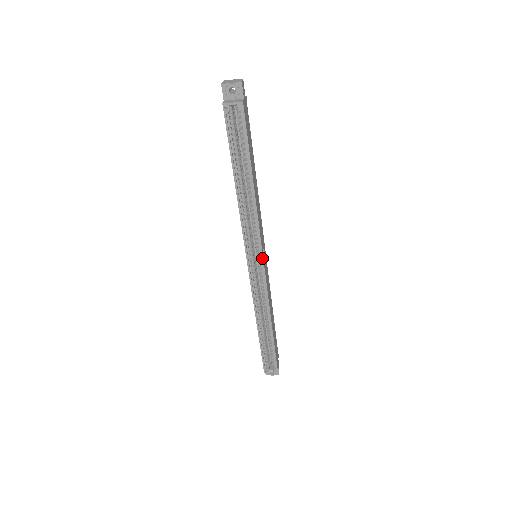
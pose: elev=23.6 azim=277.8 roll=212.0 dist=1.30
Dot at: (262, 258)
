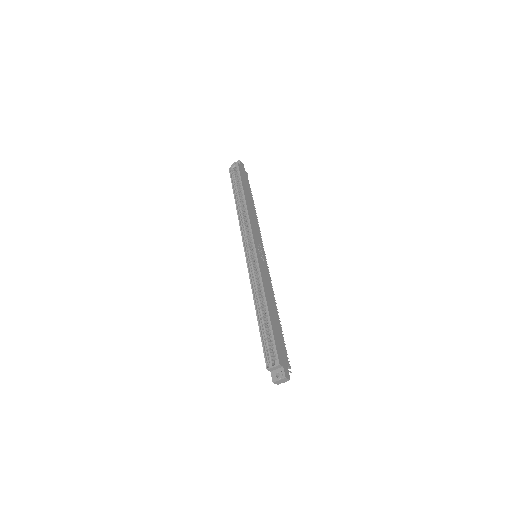
Dot at: (254, 243)
